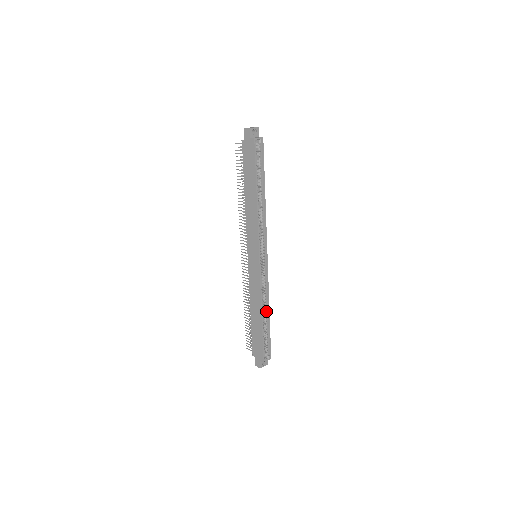
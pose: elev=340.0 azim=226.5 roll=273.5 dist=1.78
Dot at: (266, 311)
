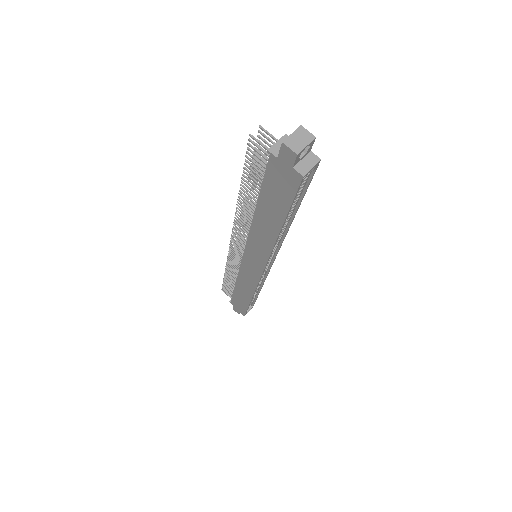
Dot at: (257, 290)
